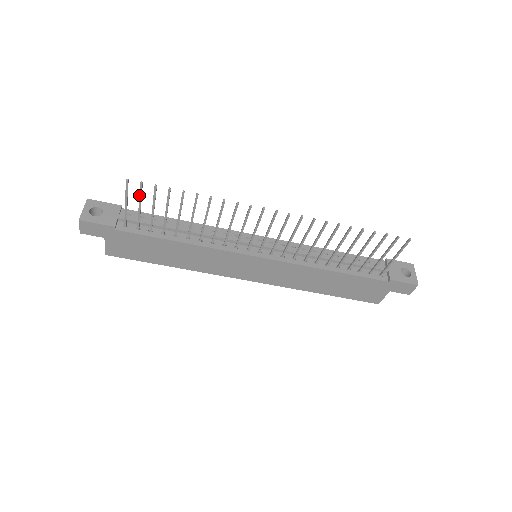
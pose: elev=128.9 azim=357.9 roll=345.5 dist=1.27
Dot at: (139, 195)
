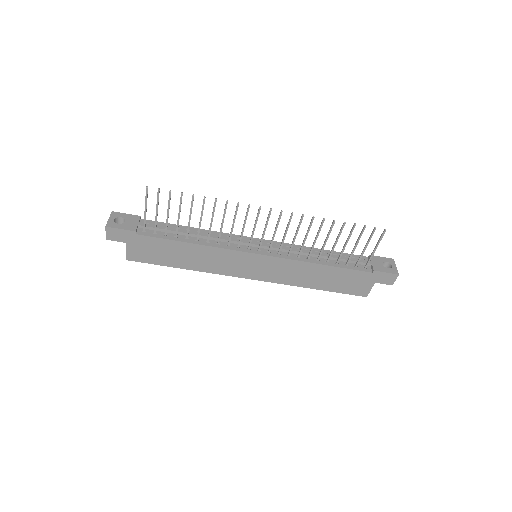
Dot at: occluded
